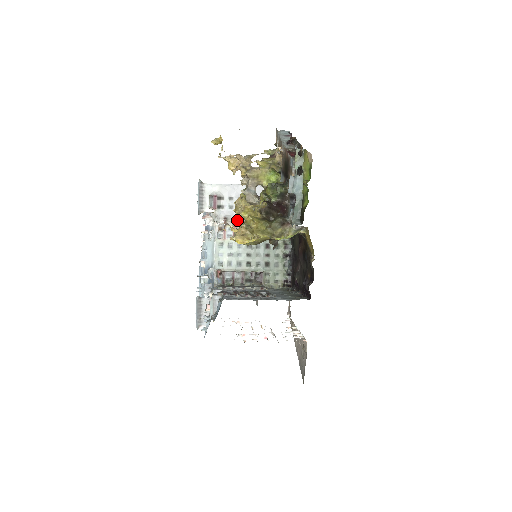
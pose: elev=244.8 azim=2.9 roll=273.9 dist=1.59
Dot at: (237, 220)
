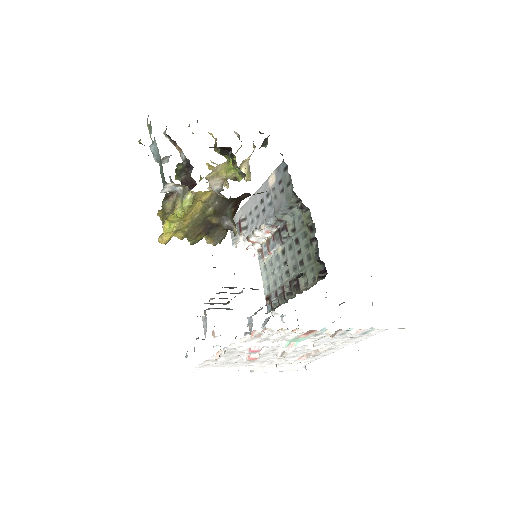
Dot at: (255, 231)
